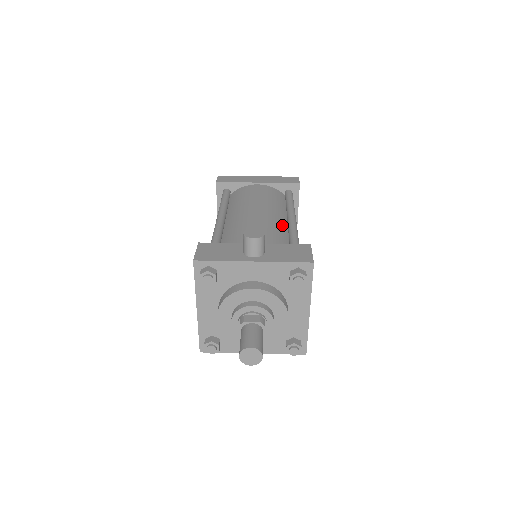
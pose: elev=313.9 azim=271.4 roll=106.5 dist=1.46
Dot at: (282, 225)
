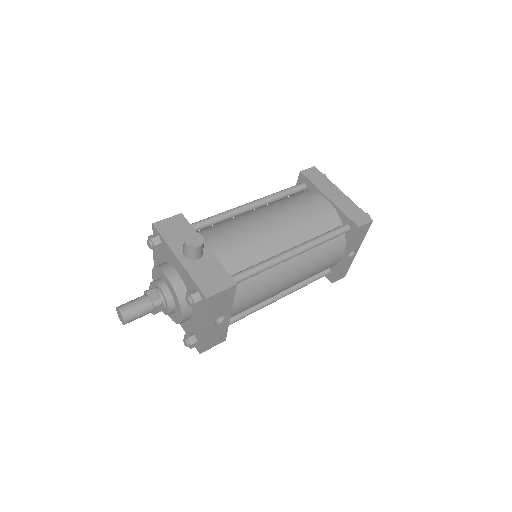
Dot at: (273, 250)
